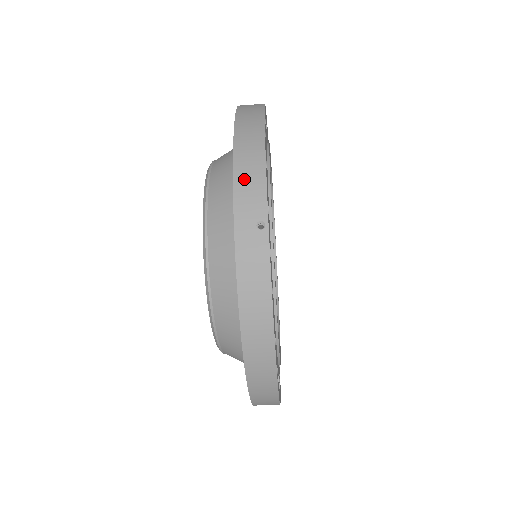
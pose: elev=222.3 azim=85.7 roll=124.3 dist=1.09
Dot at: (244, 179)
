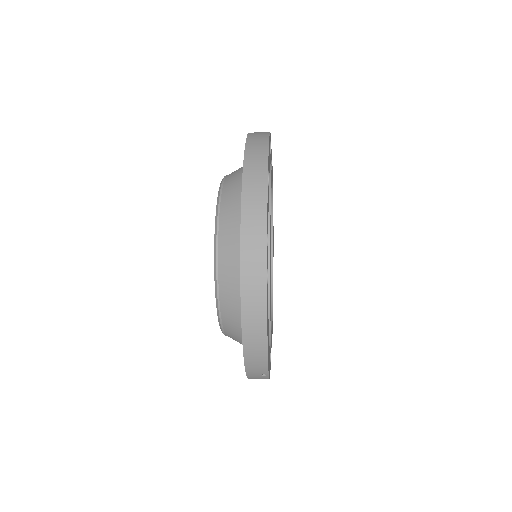
Dot at: (252, 362)
